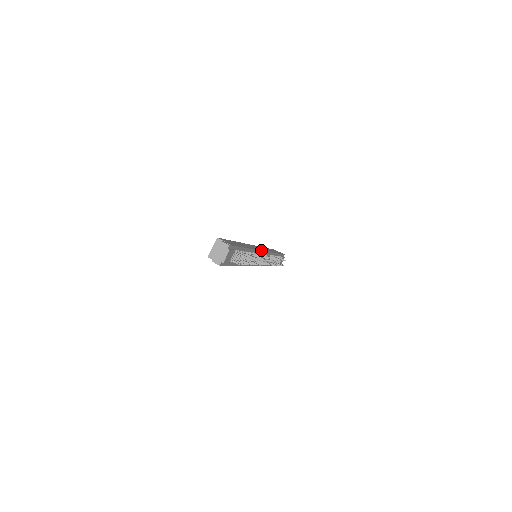
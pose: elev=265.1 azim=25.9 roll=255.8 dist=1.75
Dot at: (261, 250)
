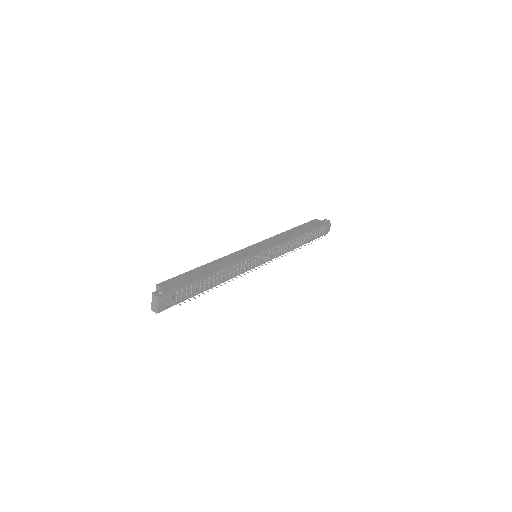
Dot at: (251, 255)
